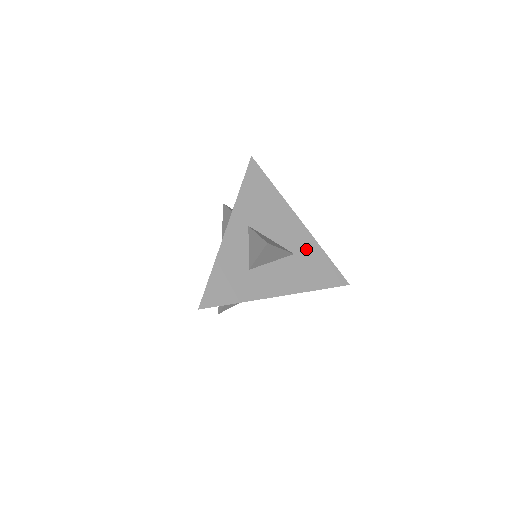
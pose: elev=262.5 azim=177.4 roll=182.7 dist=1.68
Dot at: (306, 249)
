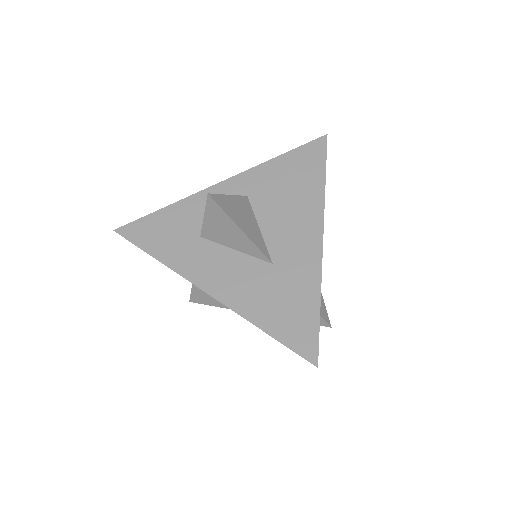
Dot at: (296, 271)
